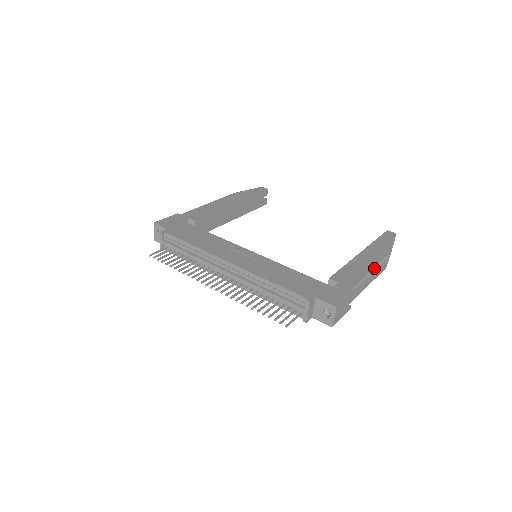
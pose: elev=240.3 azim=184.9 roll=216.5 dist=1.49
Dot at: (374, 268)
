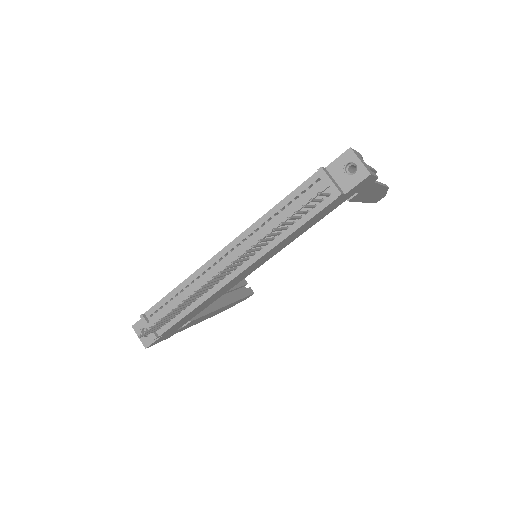
Dot at: occluded
